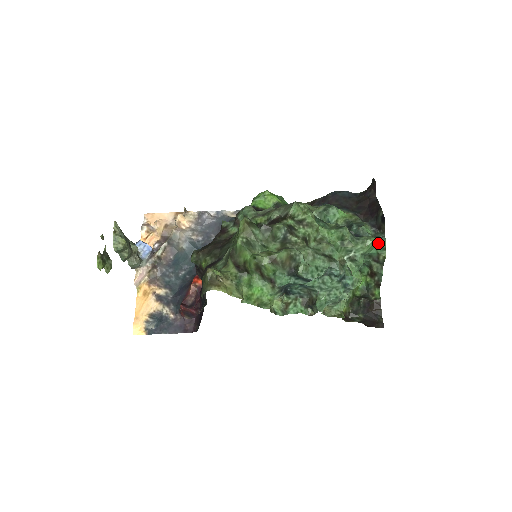
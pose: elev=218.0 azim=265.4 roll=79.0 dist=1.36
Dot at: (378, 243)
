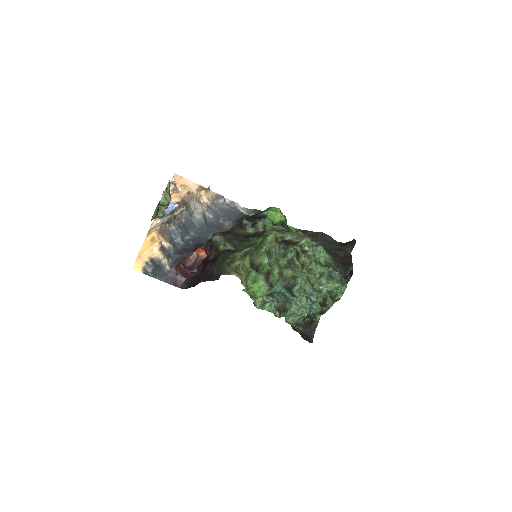
Dot at: (341, 288)
